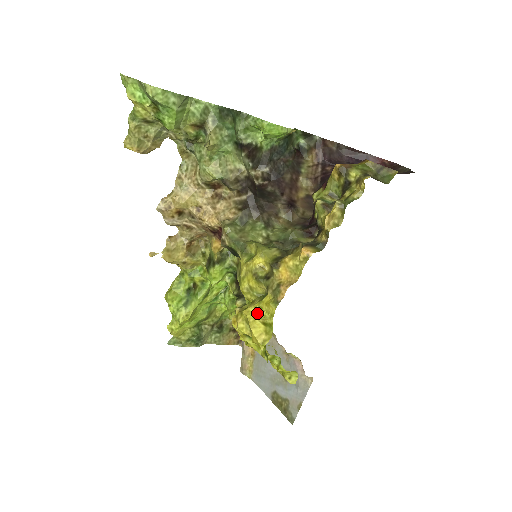
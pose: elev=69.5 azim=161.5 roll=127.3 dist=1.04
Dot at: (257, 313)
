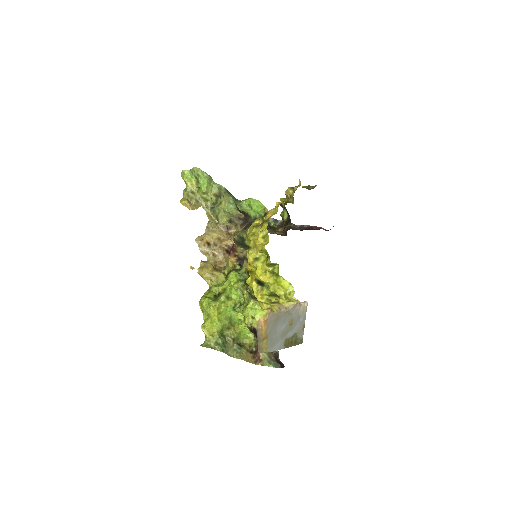
Dot at: (258, 236)
